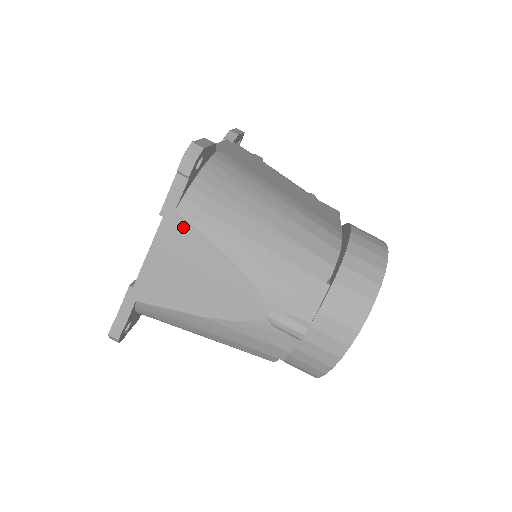
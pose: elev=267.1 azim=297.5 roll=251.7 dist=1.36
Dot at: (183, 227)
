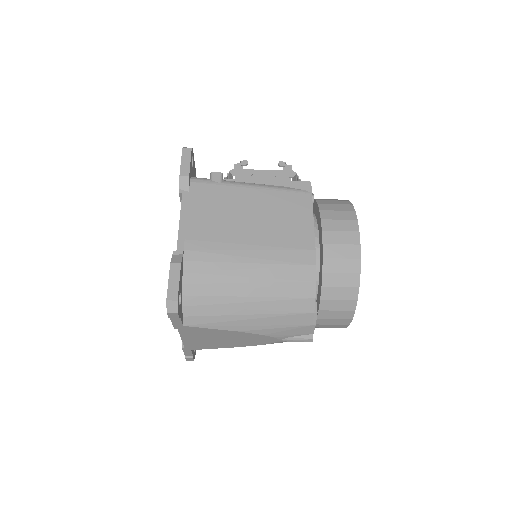
Dot at: (195, 329)
